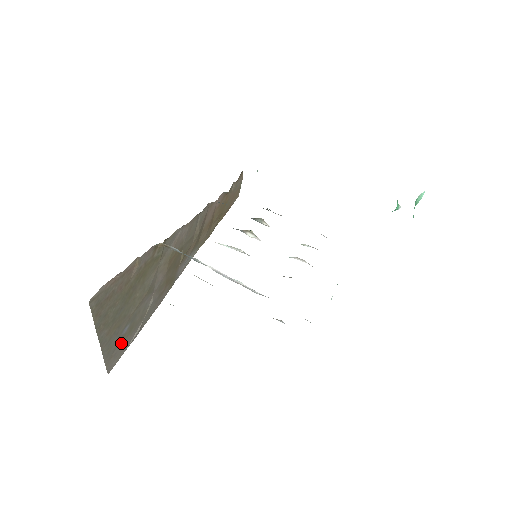
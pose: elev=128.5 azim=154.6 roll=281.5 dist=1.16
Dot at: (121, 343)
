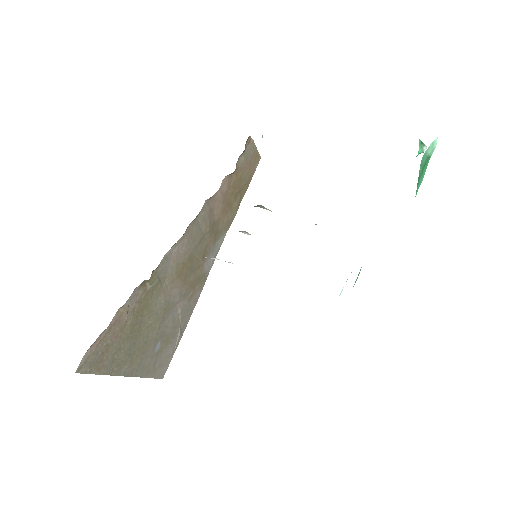
Dot at: (161, 355)
